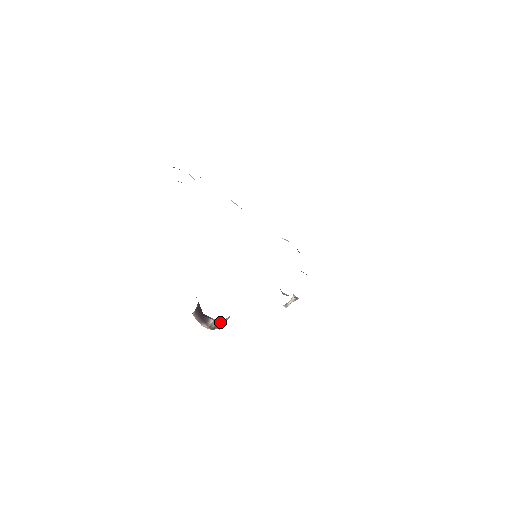
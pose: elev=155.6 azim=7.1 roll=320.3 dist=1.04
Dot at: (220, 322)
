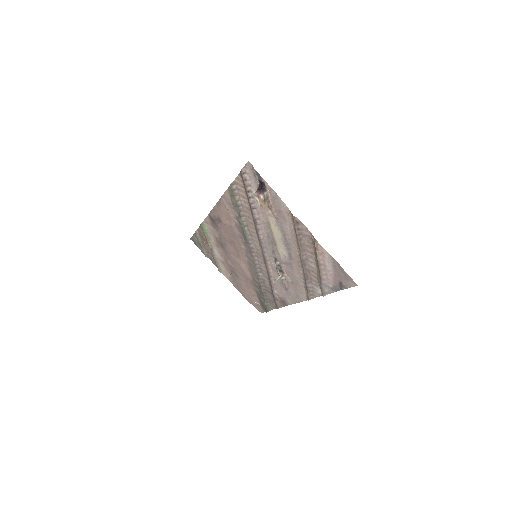
Dot at: (266, 201)
